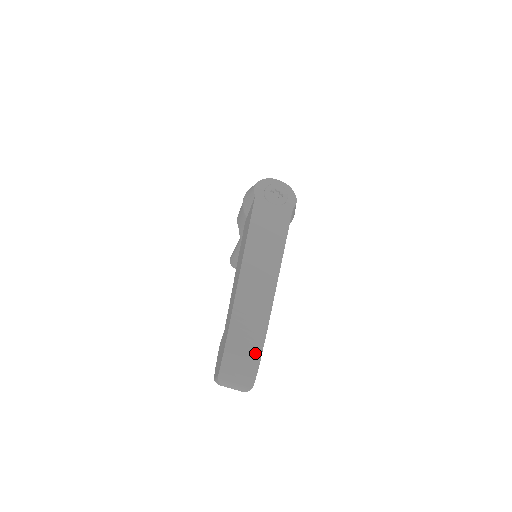
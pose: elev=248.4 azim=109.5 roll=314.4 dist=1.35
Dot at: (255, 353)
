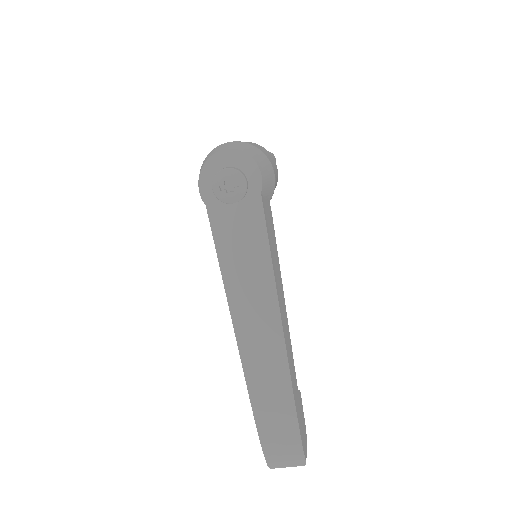
Dot at: (292, 433)
